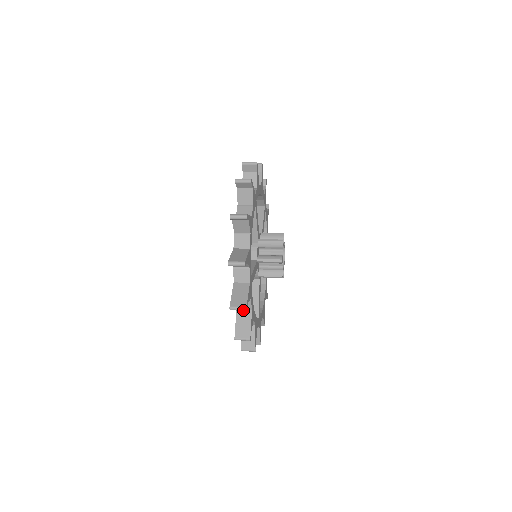
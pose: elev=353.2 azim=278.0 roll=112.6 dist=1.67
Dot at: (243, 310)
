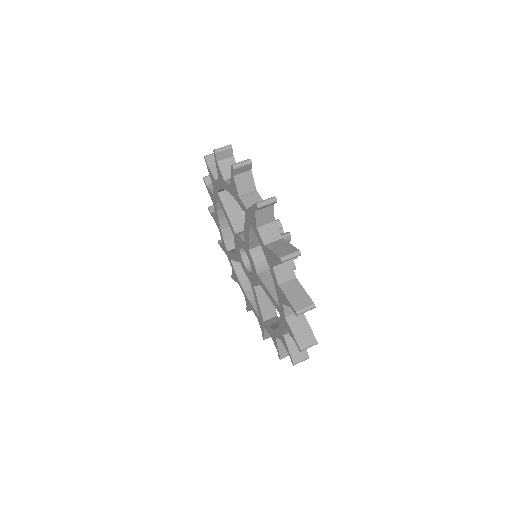
Dot at: occluded
